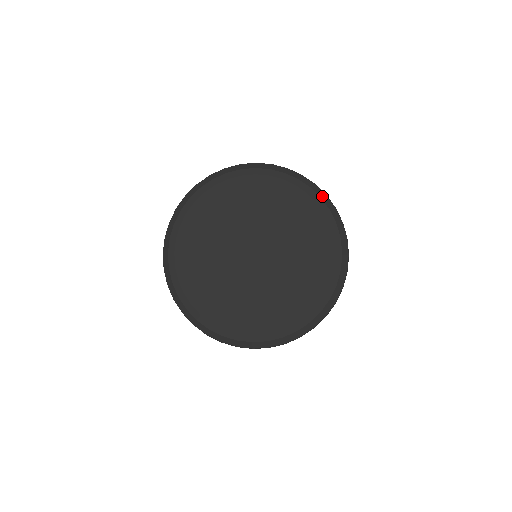
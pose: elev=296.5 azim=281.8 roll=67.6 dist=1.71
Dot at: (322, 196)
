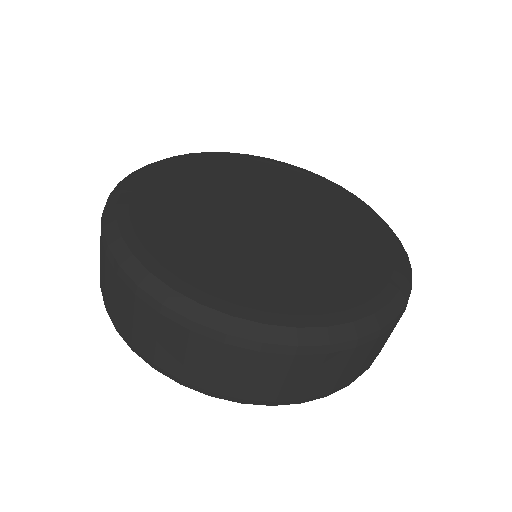
Dot at: (407, 263)
